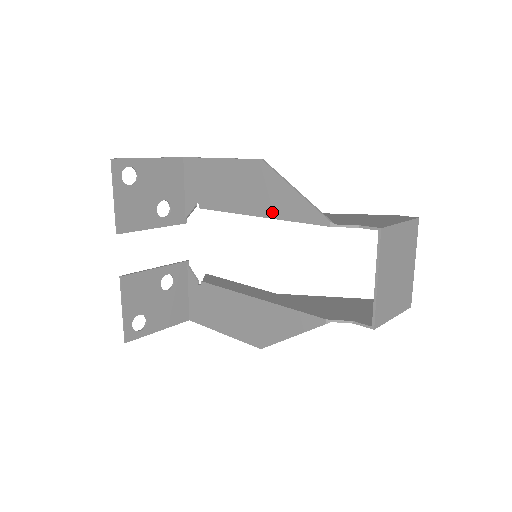
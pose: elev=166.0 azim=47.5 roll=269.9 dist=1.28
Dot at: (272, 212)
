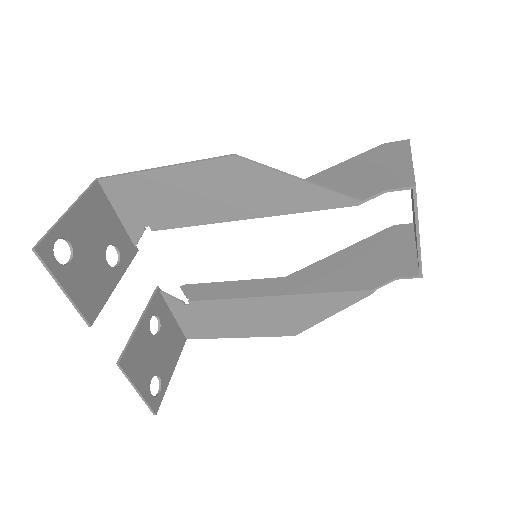
Dot at: (270, 210)
